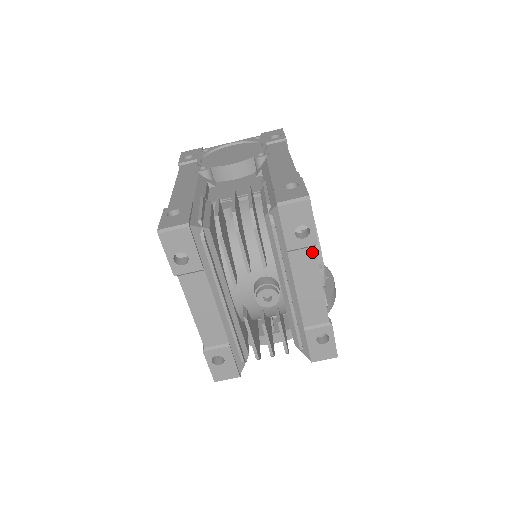
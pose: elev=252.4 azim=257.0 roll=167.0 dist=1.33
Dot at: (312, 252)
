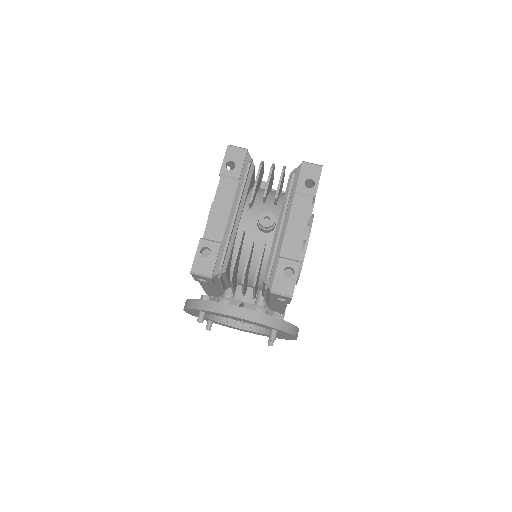
Dot at: (310, 201)
